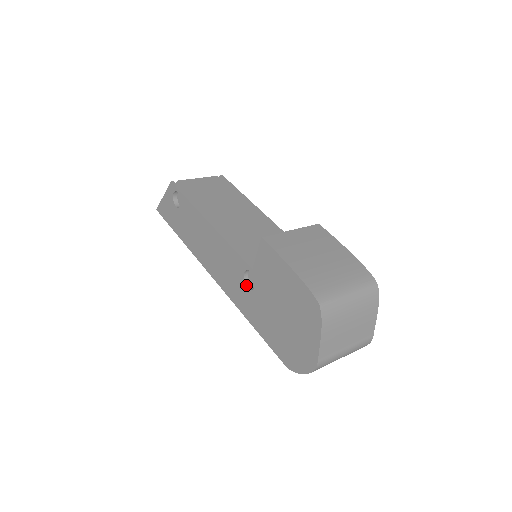
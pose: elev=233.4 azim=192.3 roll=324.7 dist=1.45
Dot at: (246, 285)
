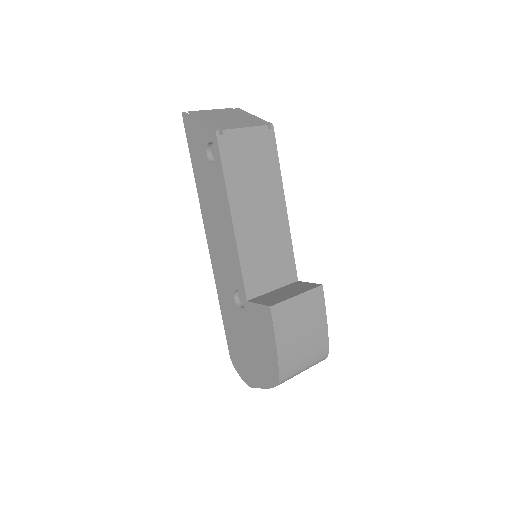
Dot at: (234, 295)
